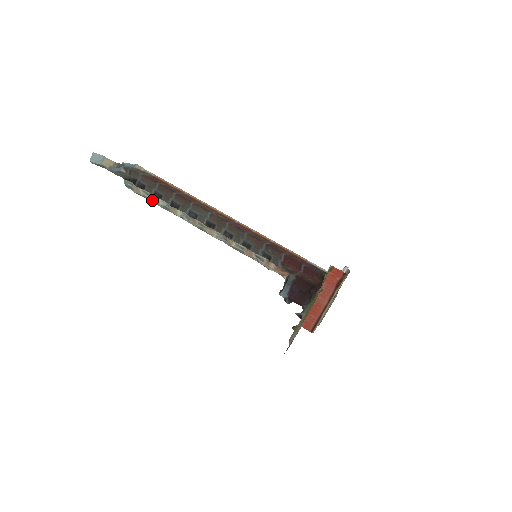
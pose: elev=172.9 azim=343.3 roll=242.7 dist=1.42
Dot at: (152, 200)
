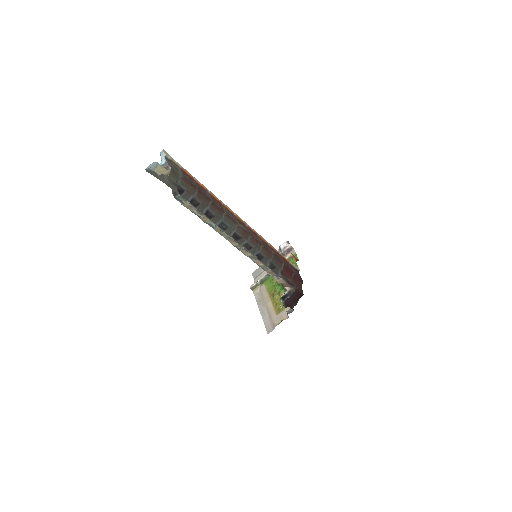
Dot at: (199, 216)
